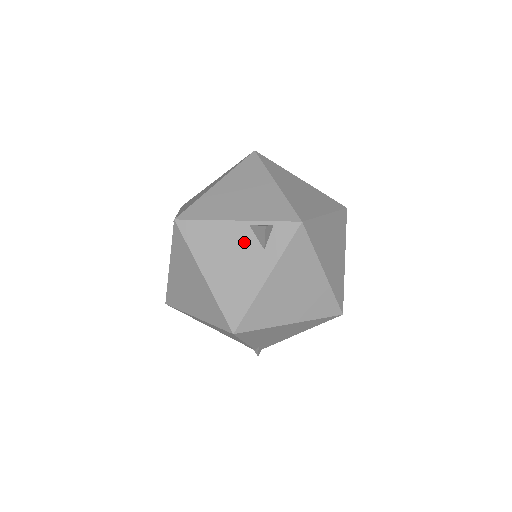
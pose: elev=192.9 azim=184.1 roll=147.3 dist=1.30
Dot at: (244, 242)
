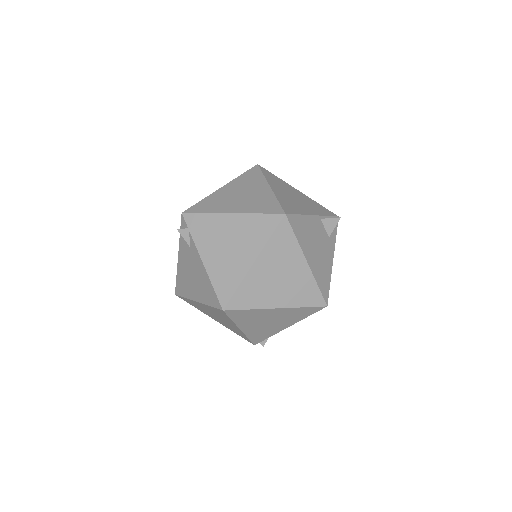
Dot at: (320, 232)
